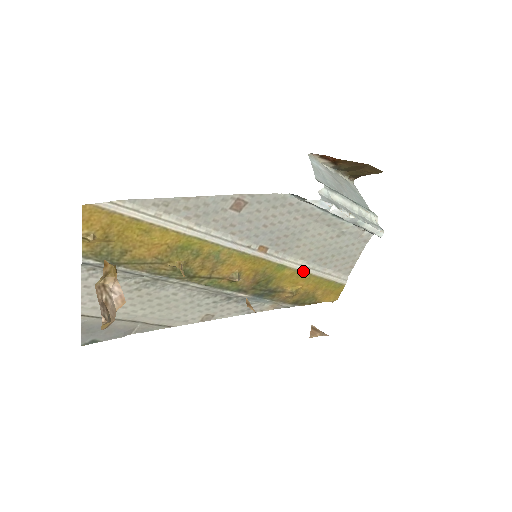
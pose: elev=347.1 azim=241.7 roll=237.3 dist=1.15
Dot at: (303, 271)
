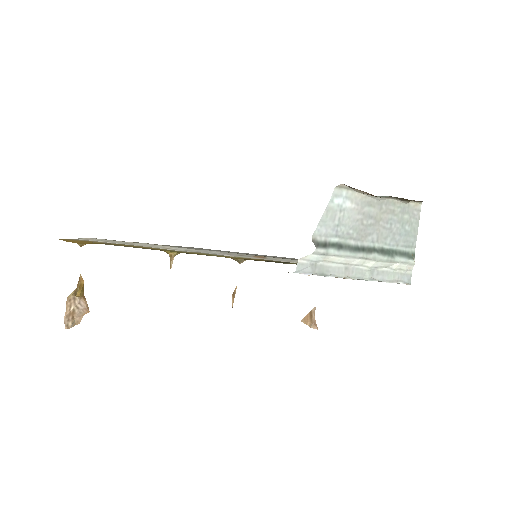
Dot at: occluded
